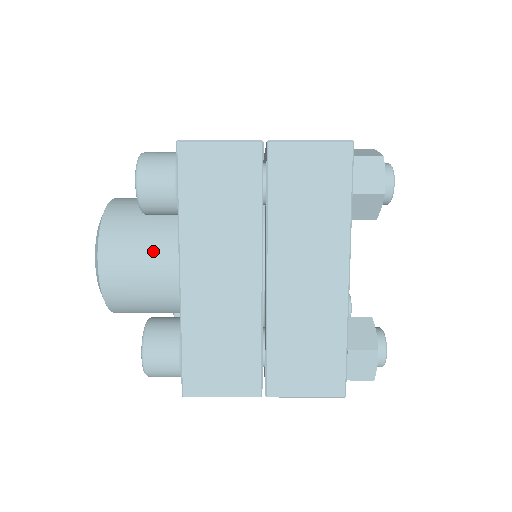
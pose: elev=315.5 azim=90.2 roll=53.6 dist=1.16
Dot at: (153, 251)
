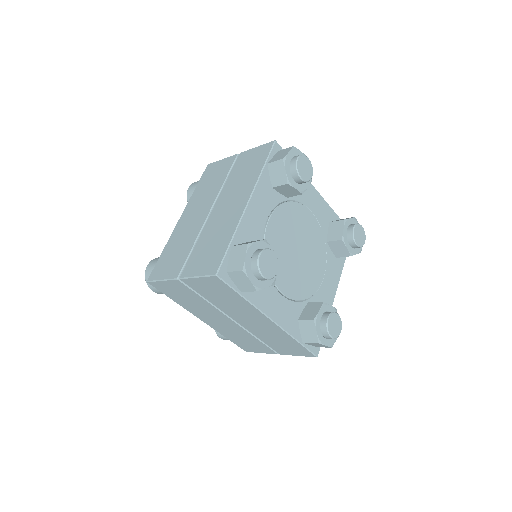
Dot at: occluded
